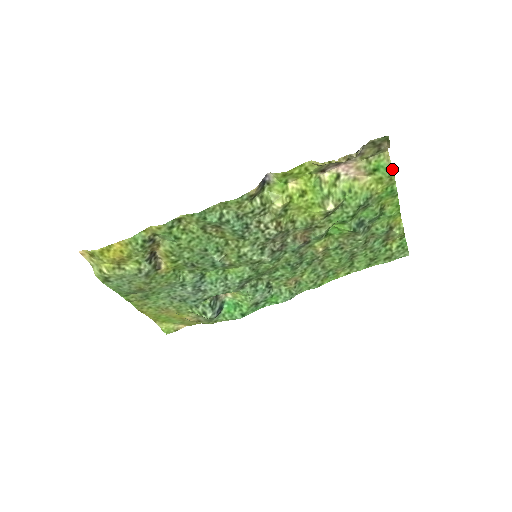
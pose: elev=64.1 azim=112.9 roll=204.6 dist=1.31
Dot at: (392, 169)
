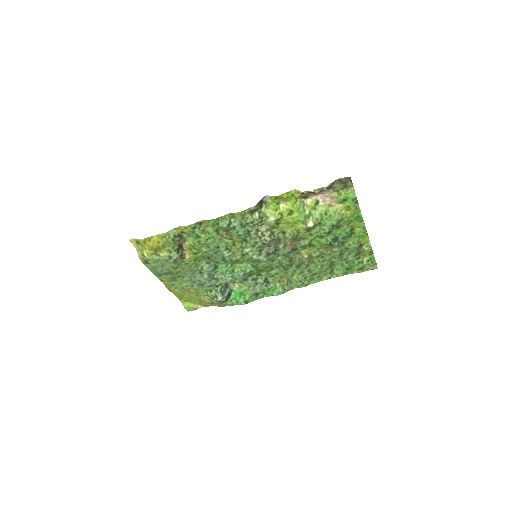
Dot at: (357, 200)
